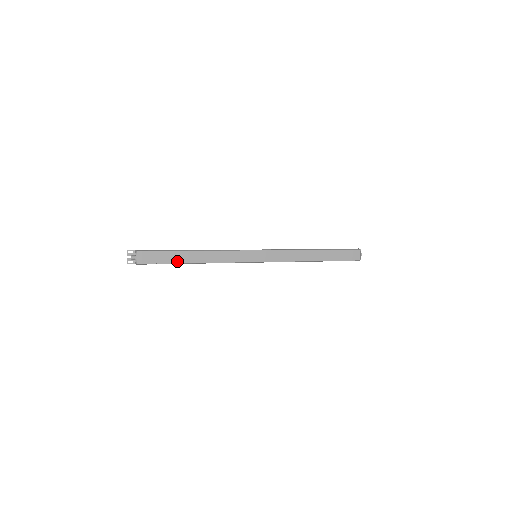
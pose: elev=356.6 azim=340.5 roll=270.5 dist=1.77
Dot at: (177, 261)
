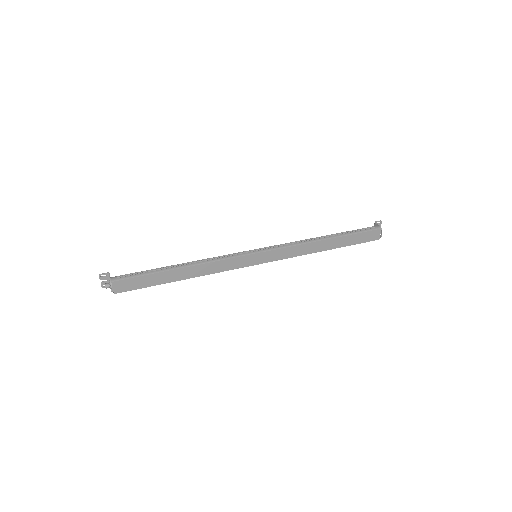
Dot at: (162, 282)
